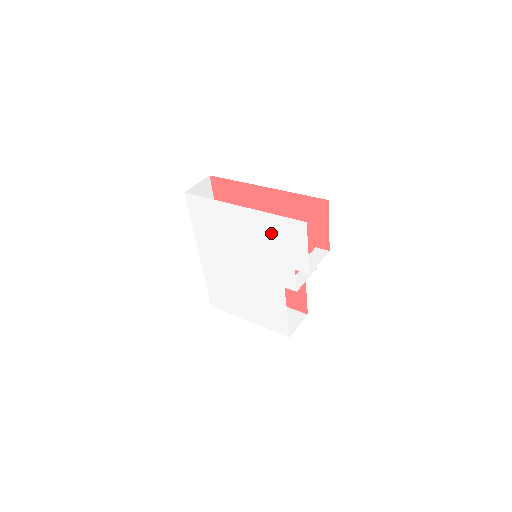
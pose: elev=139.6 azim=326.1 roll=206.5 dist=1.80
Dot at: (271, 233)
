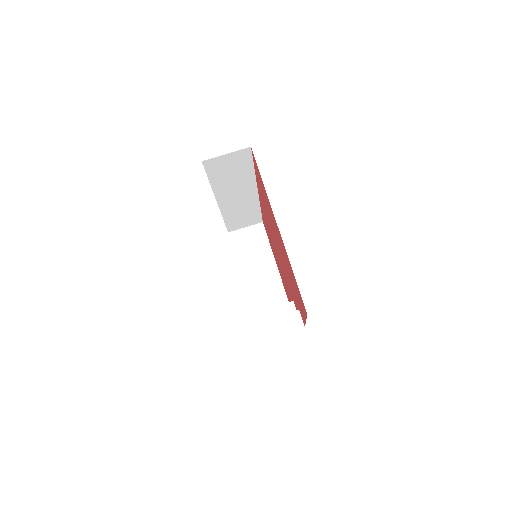
Dot at: occluded
